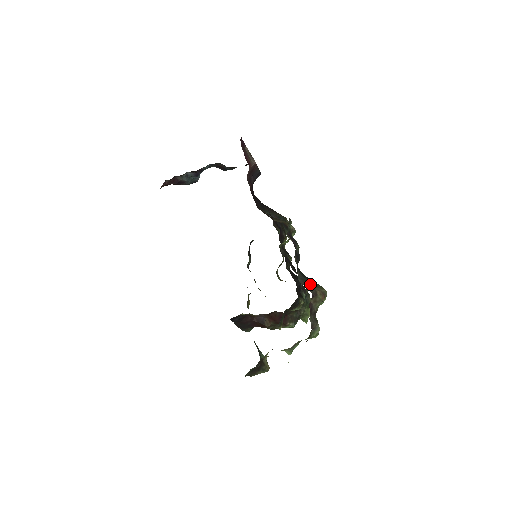
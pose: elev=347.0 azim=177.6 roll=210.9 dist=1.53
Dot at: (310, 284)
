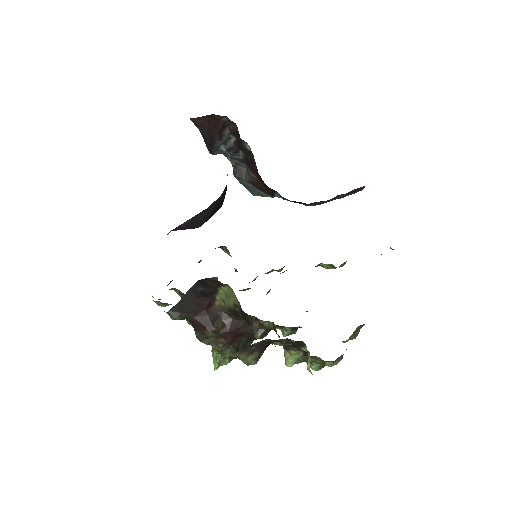
Dot at: occluded
